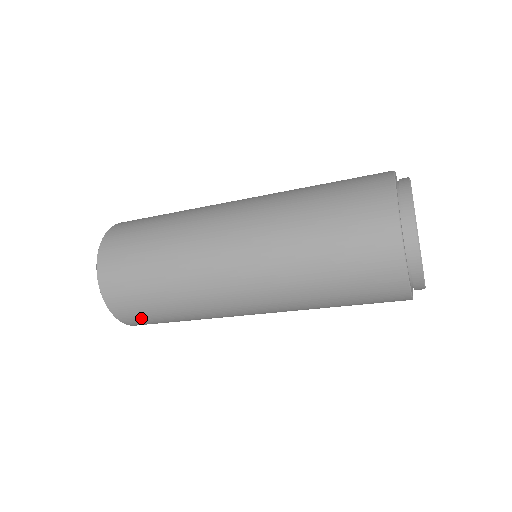
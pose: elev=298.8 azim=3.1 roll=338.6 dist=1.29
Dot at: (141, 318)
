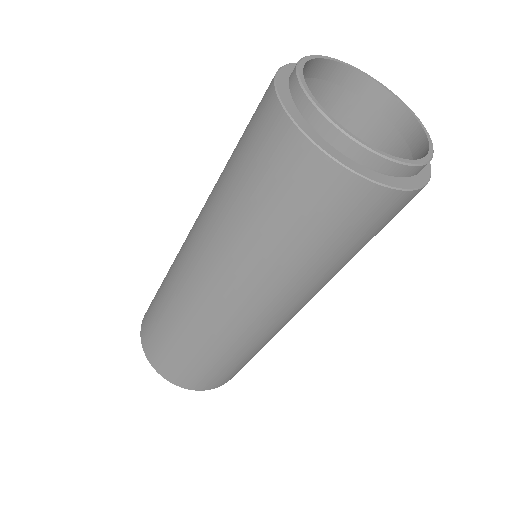
Dot at: (225, 377)
